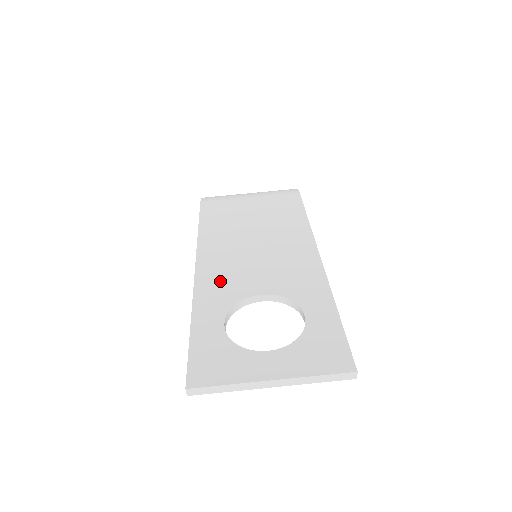
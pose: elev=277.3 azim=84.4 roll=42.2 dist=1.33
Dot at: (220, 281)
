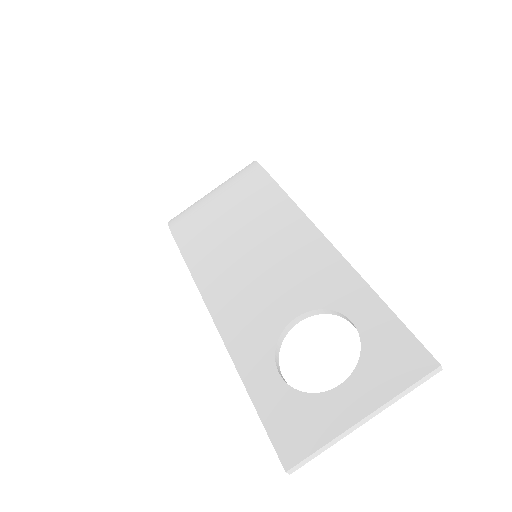
Dot at: (246, 322)
